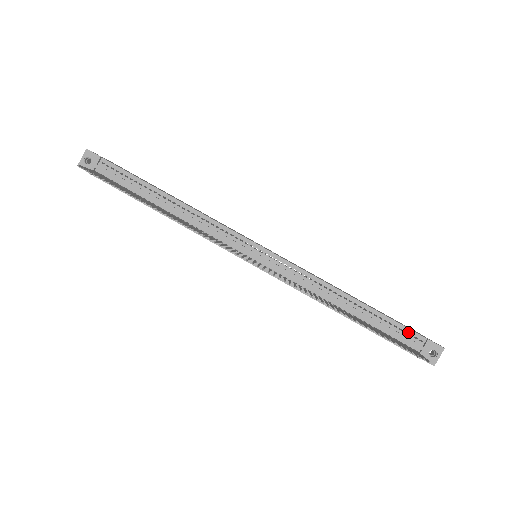
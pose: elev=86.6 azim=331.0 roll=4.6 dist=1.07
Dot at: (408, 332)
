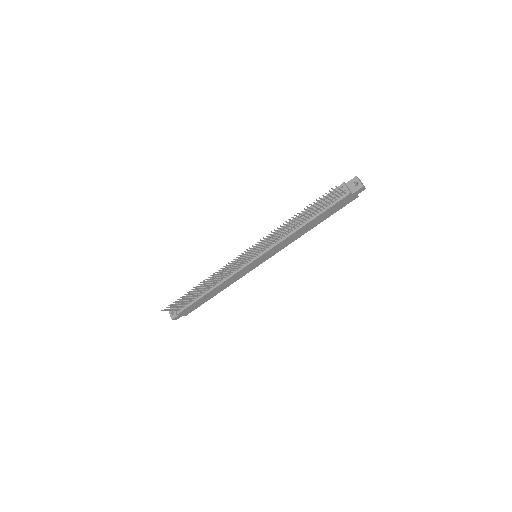
Dot at: occluded
